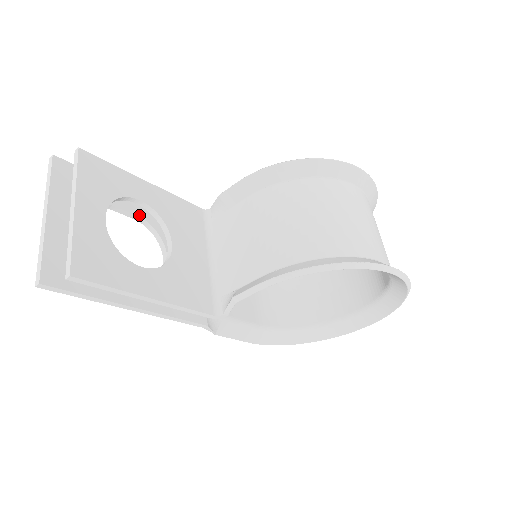
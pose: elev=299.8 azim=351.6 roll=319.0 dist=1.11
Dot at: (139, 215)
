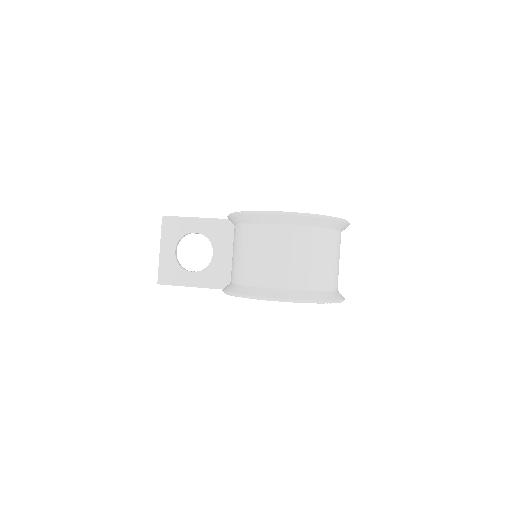
Dot at: occluded
